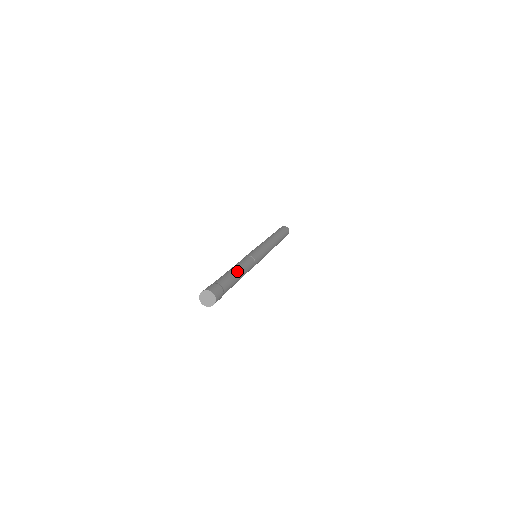
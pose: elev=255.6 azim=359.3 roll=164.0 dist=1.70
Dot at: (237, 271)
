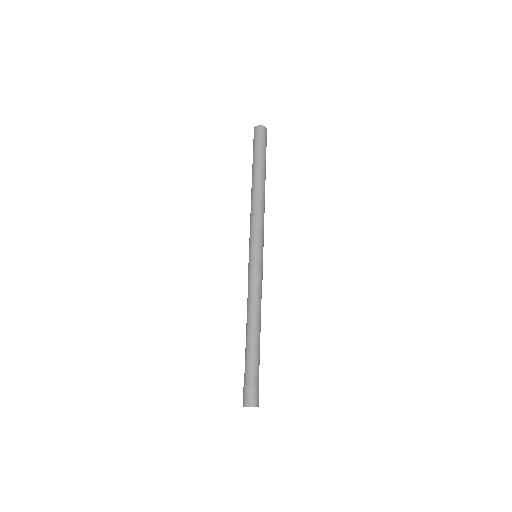
Dot at: (255, 335)
